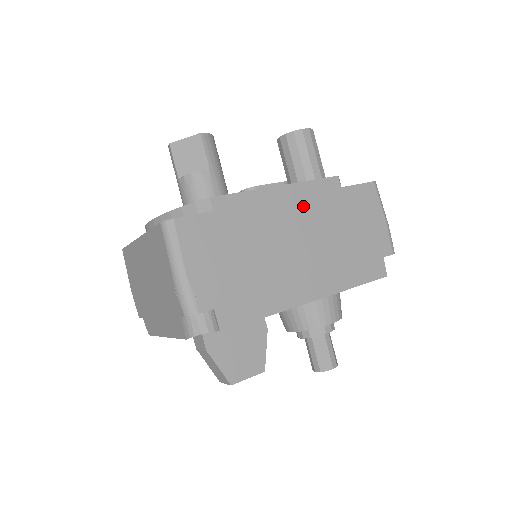
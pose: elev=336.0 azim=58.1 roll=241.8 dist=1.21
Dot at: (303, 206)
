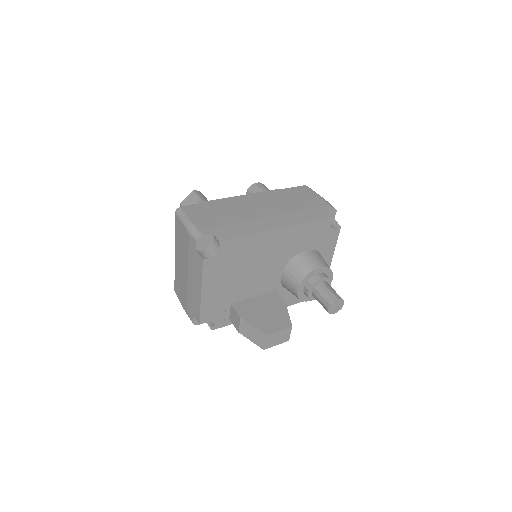
Dot at: (259, 197)
